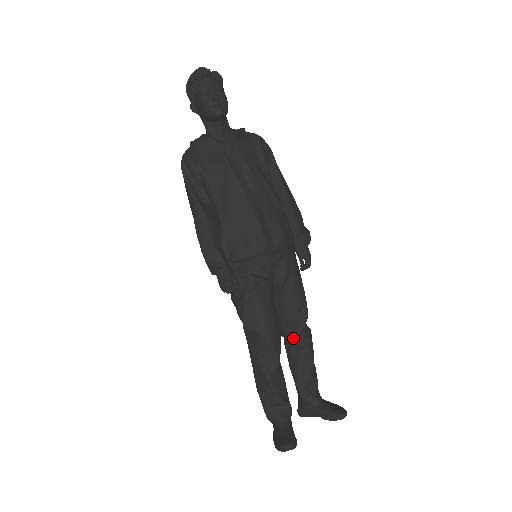
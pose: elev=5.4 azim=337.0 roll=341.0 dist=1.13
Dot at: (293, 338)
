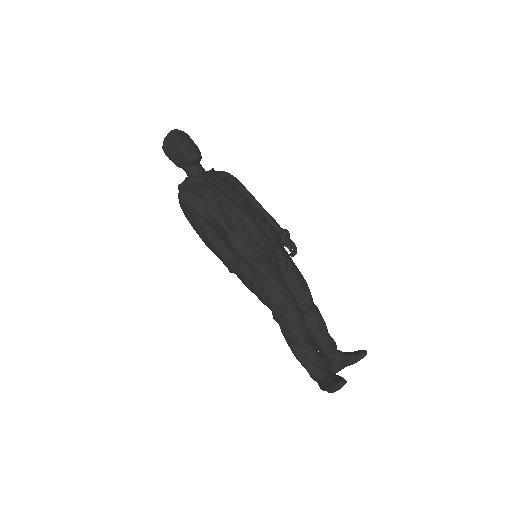
Dot at: (306, 309)
